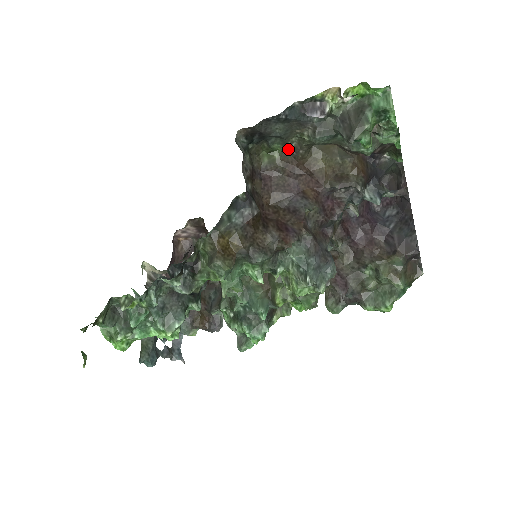
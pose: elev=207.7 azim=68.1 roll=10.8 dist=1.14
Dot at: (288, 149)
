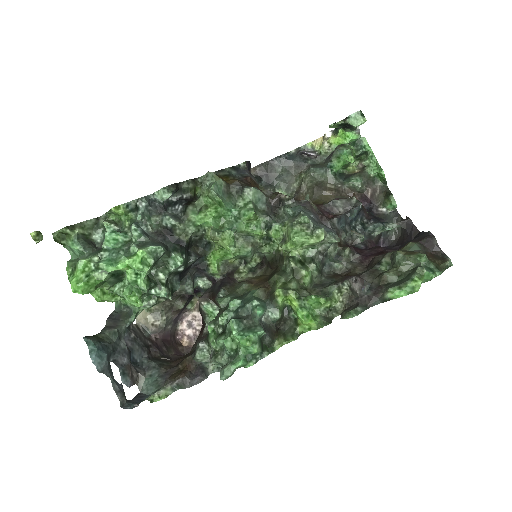
Dot at: (291, 194)
